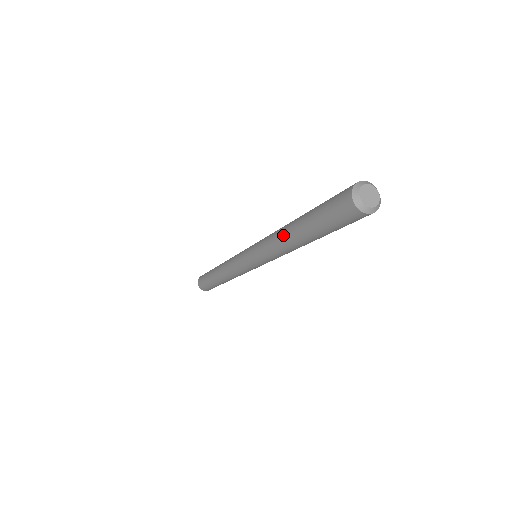
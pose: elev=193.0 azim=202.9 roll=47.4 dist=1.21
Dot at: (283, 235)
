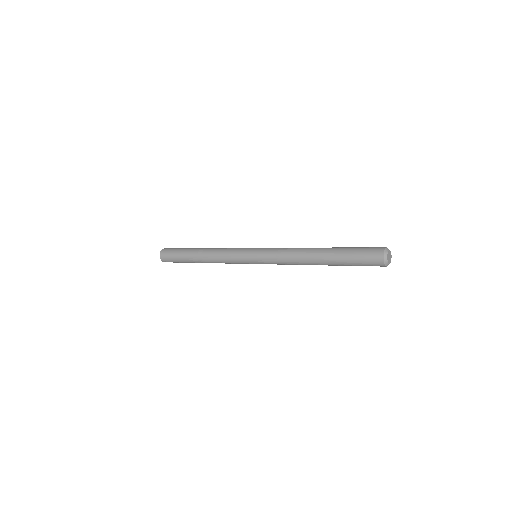
Dot at: (307, 257)
